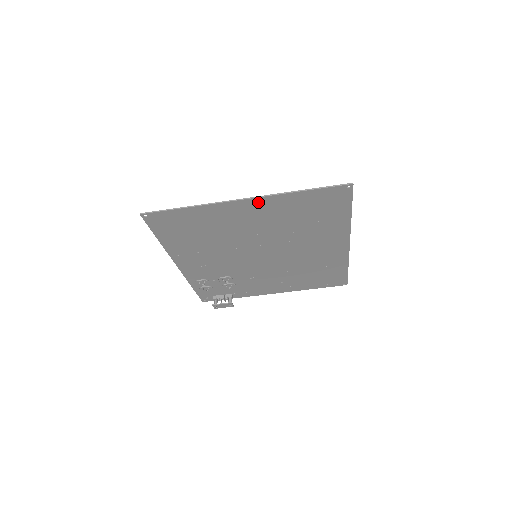
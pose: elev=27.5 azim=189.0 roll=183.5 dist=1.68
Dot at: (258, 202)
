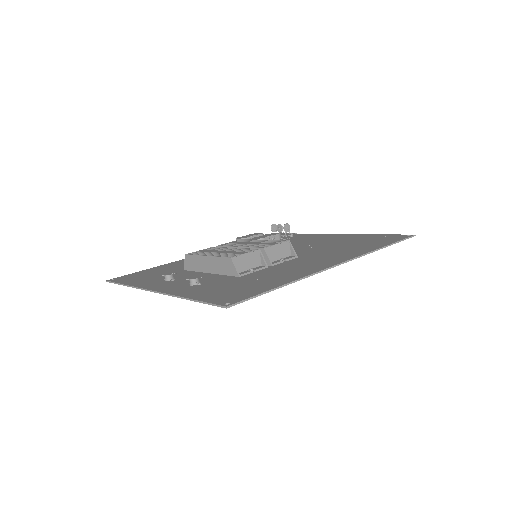
Dot at: occluded
